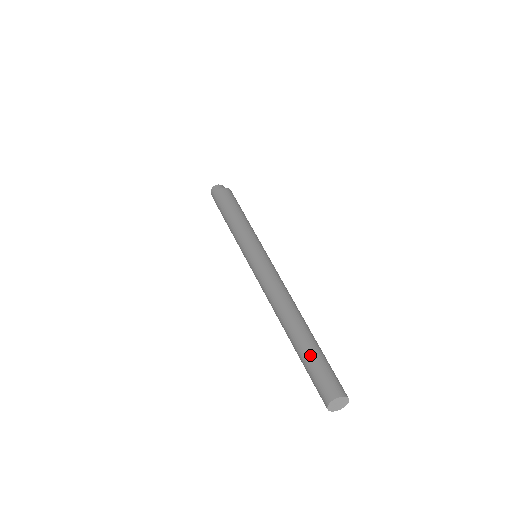
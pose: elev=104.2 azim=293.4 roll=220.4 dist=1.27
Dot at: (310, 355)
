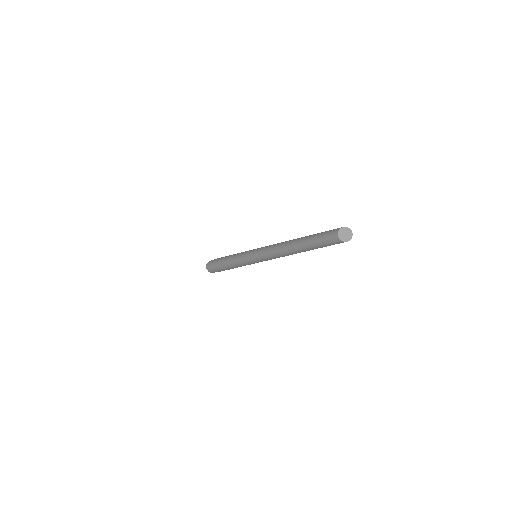
Dot at: (317, 233)
